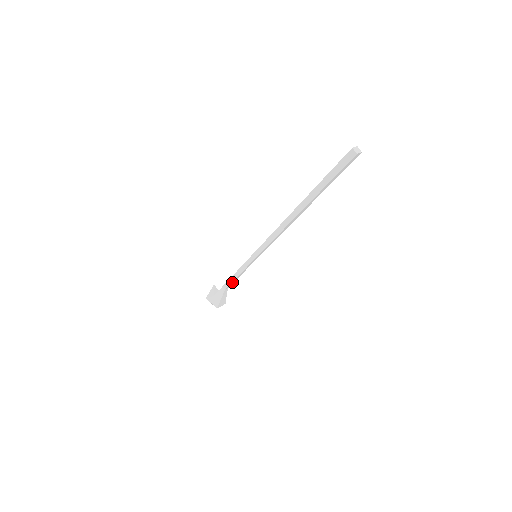
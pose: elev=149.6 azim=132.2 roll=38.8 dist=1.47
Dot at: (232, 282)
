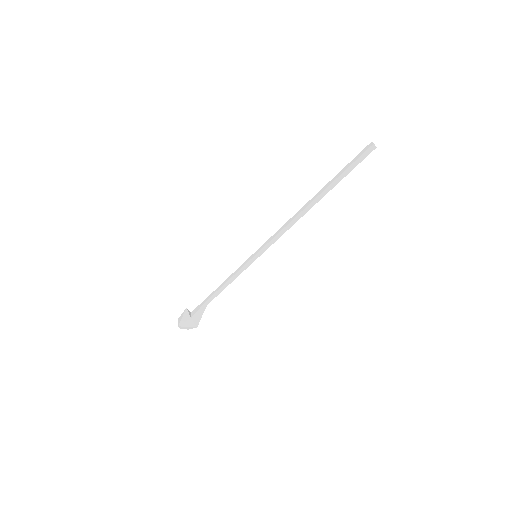
Dot at: (219, 293)
